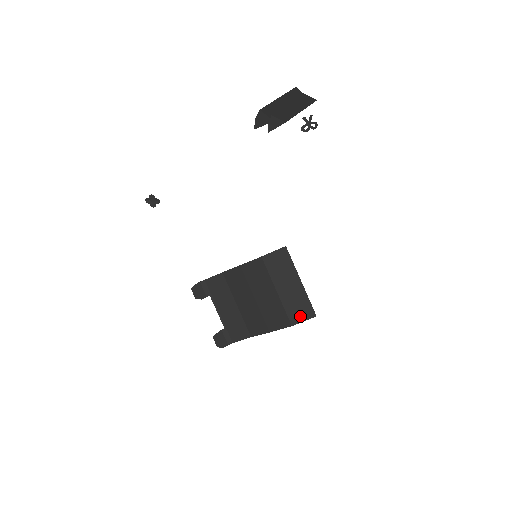
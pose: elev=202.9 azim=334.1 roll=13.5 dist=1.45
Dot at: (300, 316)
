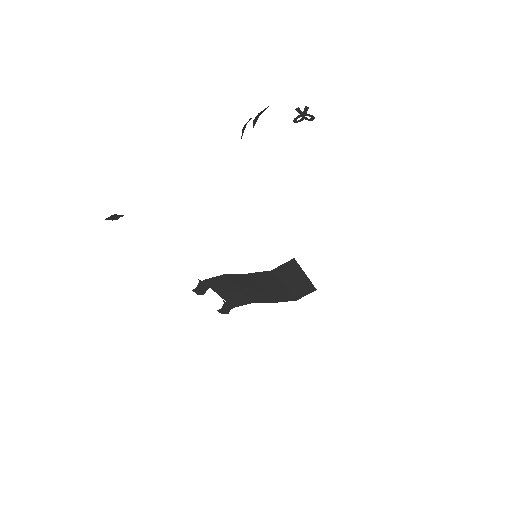
Dot at: (303, 294)
